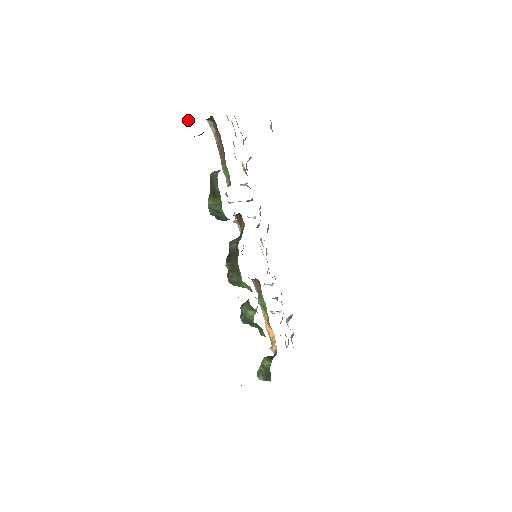
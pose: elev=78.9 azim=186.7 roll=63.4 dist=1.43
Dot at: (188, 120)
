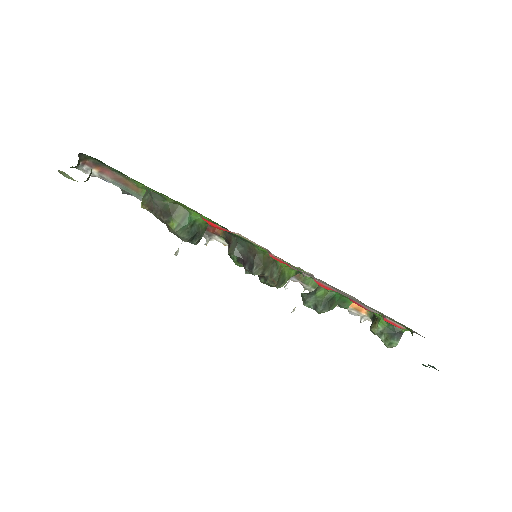
Dot at: occluded
